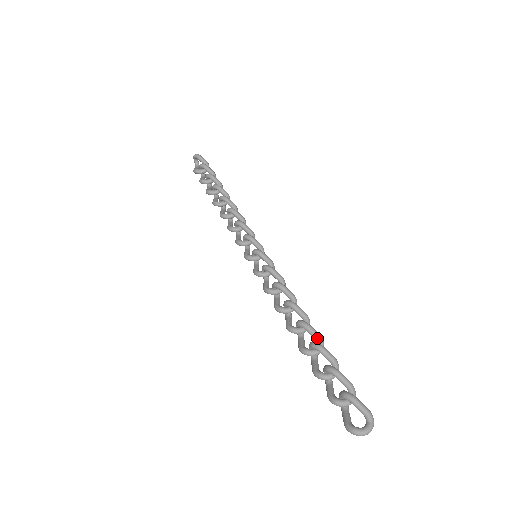
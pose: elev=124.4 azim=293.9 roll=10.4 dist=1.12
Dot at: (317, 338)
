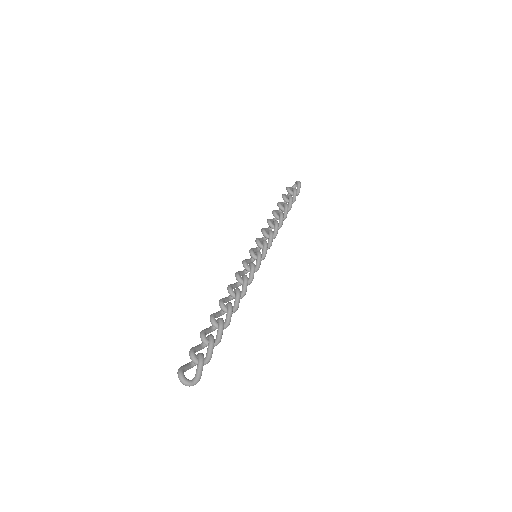
Dot at: (227, 321)
